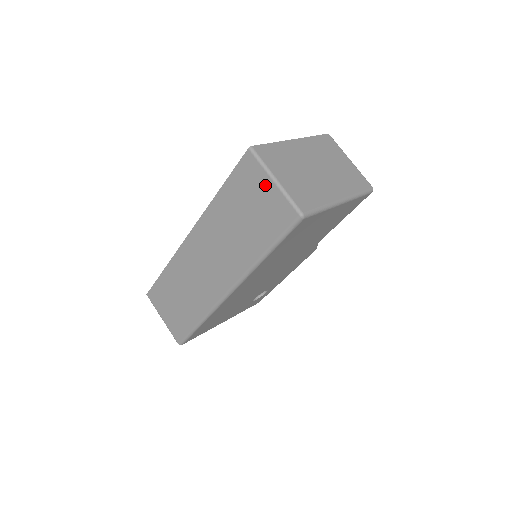
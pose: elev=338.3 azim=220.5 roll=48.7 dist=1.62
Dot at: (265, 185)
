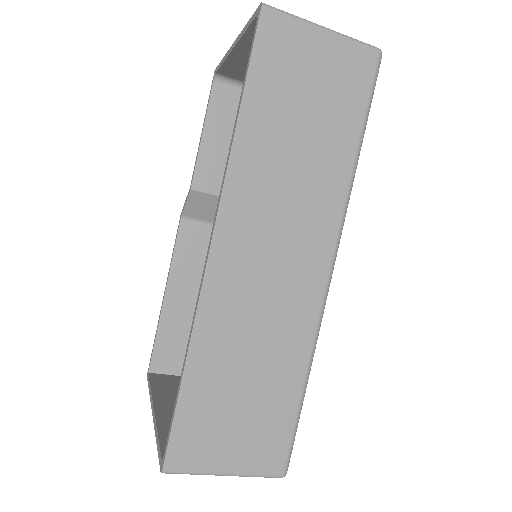
Dot at: (314, 43)
